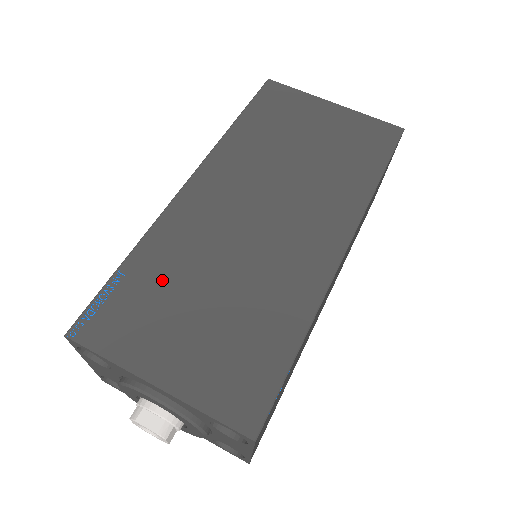
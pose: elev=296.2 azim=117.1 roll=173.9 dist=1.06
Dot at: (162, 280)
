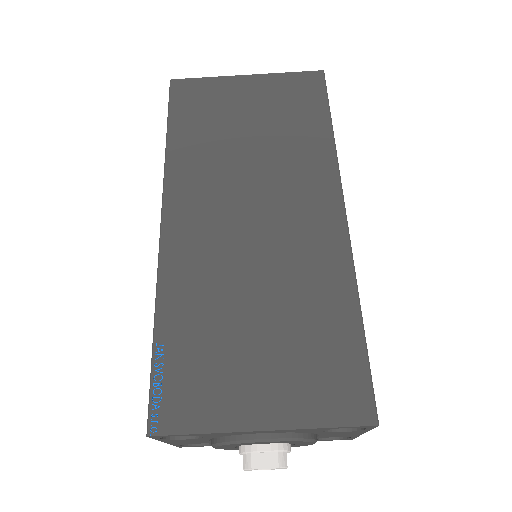
Dot at: (202, 330)
